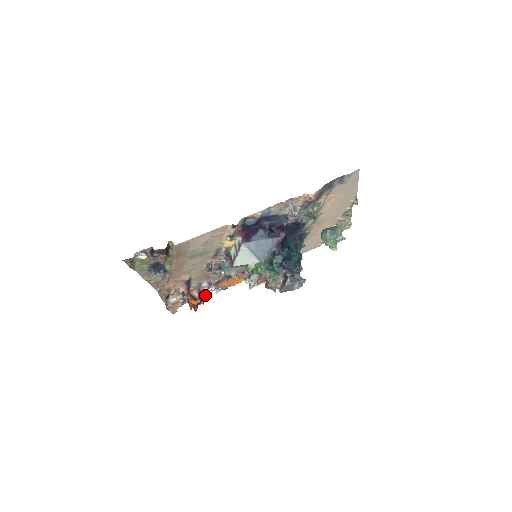
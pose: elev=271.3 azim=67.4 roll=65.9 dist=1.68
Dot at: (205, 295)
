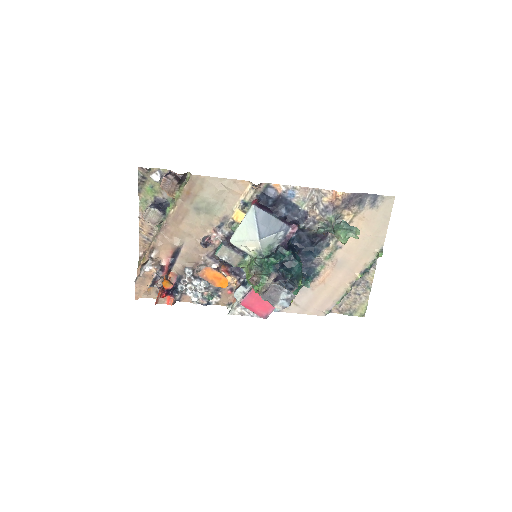
Dot at: (180, 297)
